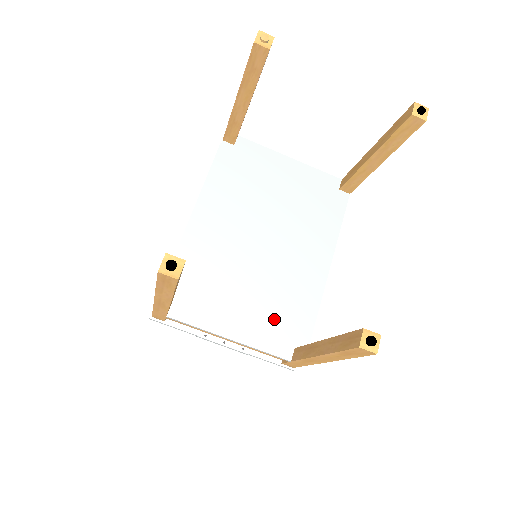
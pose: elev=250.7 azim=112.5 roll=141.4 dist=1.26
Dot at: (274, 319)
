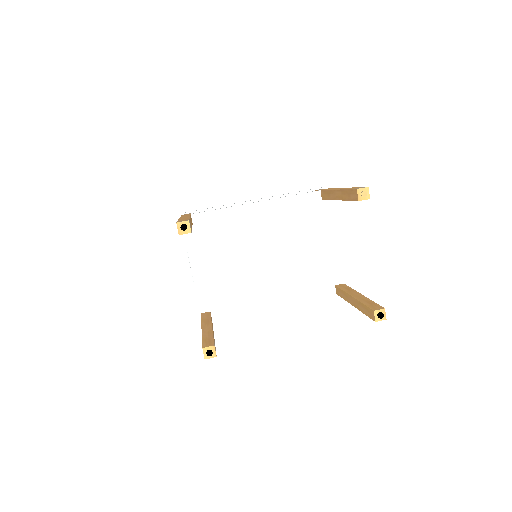
Dot at: (220, 289)
